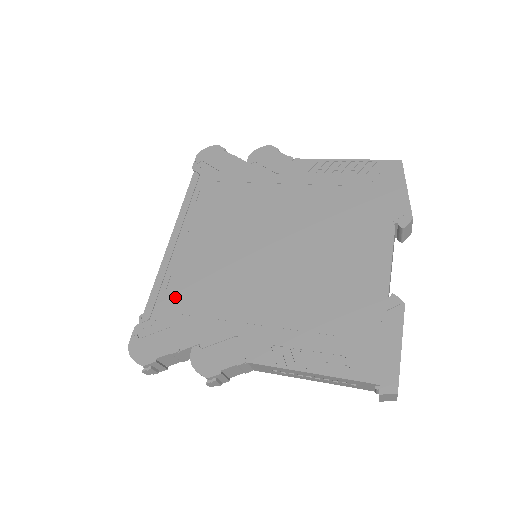
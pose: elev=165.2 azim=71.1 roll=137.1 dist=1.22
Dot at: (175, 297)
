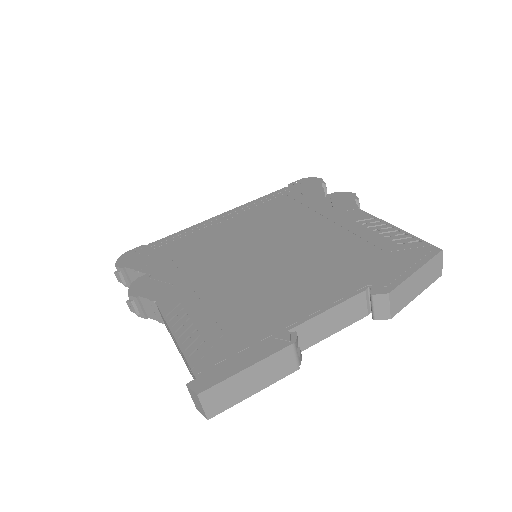
Dot at: (179, 243)
